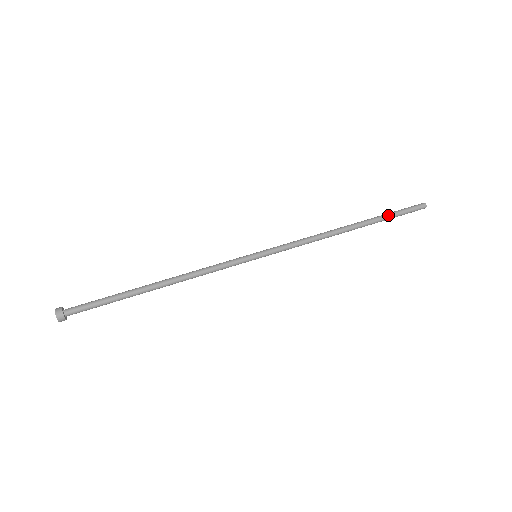
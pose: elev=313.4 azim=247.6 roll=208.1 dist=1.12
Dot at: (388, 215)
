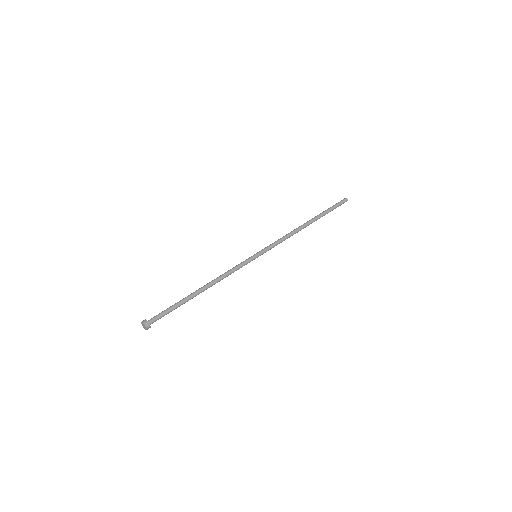
Dot at: (328, 212)
